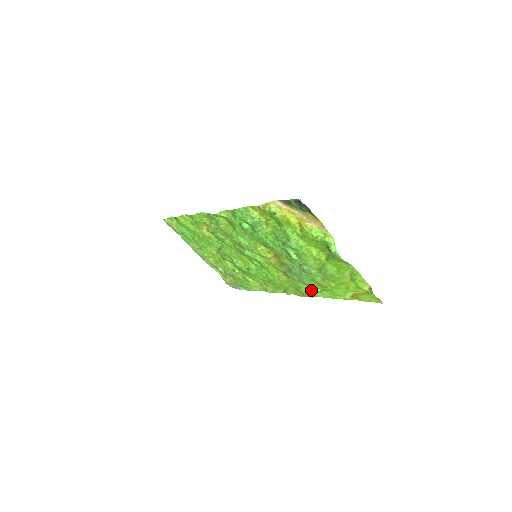
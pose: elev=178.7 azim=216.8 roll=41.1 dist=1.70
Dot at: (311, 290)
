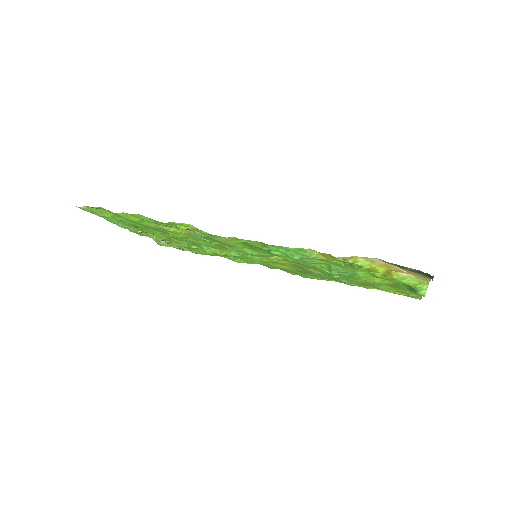
Dot at: occluded
